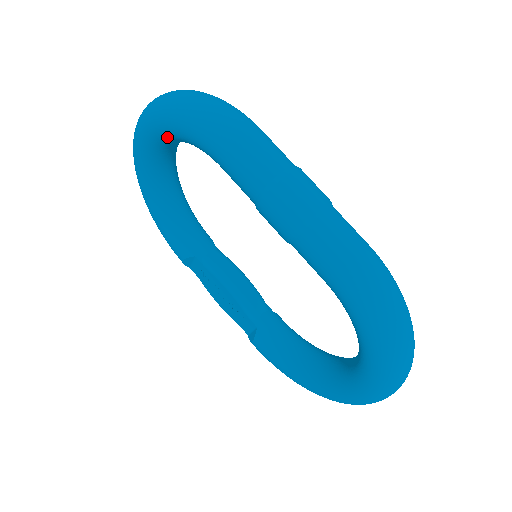
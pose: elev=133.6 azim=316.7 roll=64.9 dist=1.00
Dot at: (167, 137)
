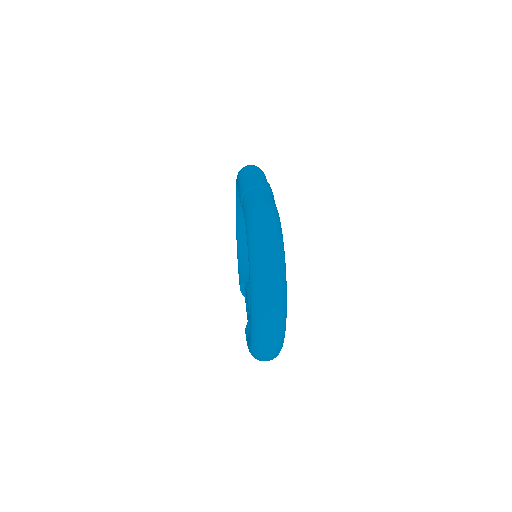
Dot at: (238, 194)
